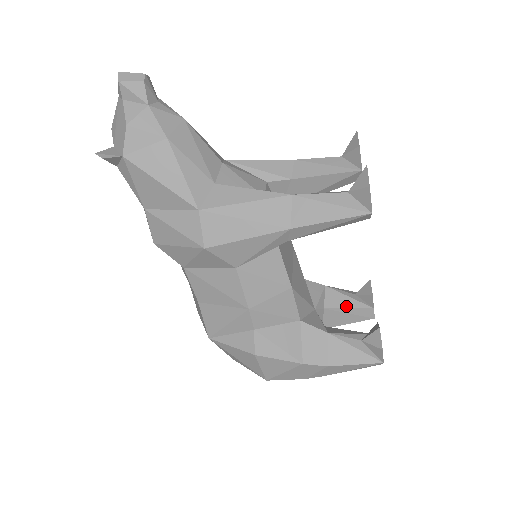
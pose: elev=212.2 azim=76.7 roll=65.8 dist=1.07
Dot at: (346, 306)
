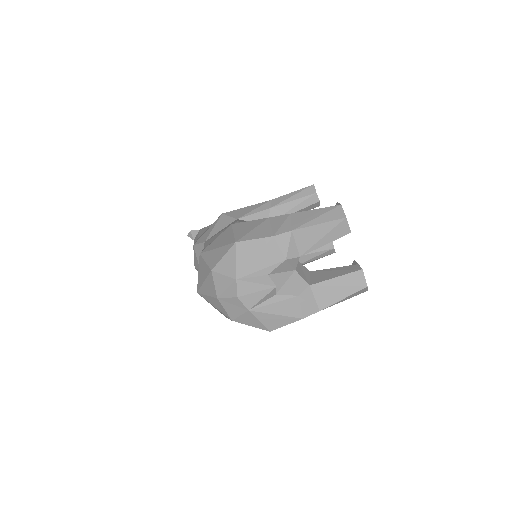
Dot at: occluded
